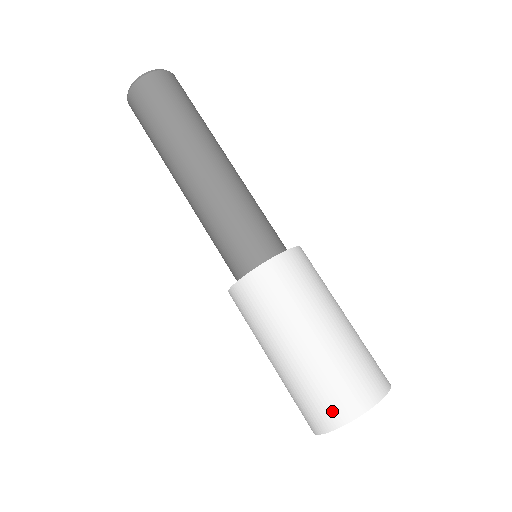
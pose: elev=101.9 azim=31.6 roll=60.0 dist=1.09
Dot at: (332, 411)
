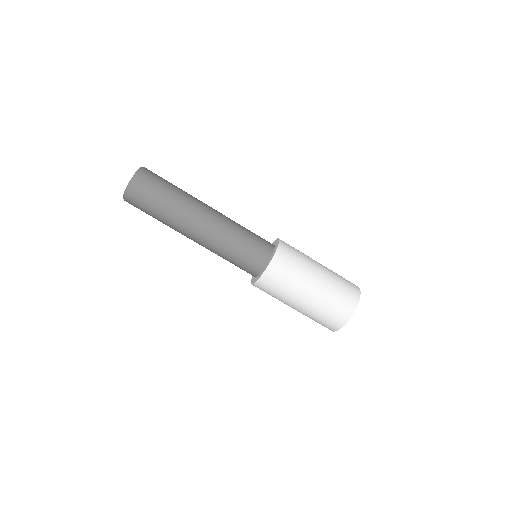
Dot at: (345, 310)
